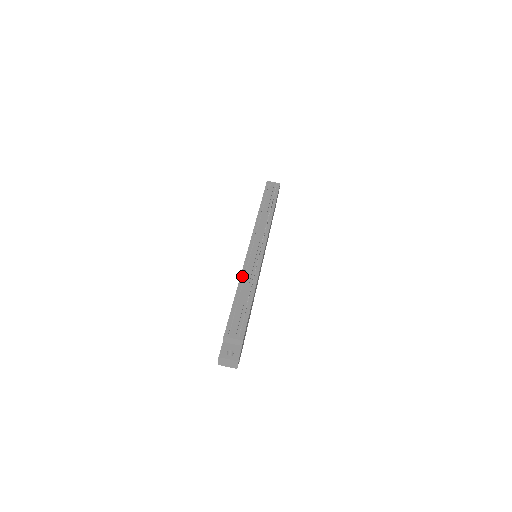
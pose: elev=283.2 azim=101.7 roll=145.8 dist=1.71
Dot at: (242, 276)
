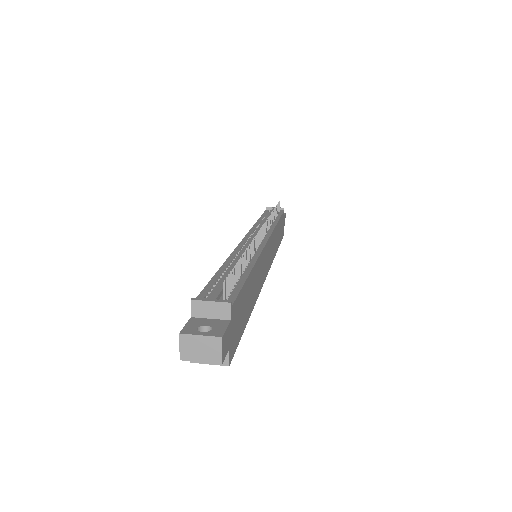
Dot at: (232, 256)
